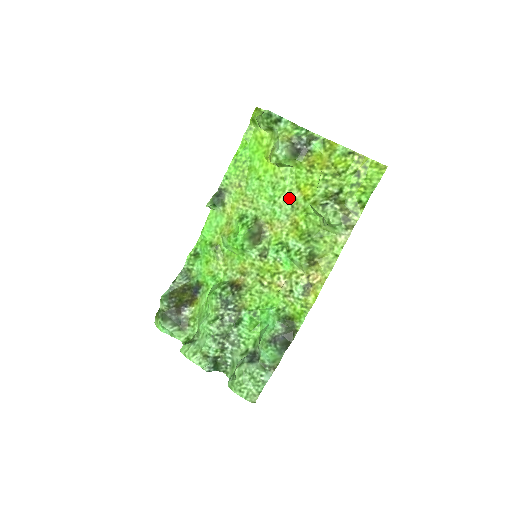
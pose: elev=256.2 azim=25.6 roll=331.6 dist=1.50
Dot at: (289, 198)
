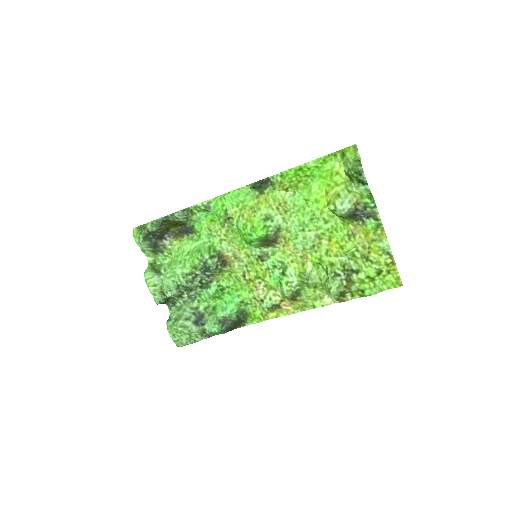
Dot at: (316, 238)
